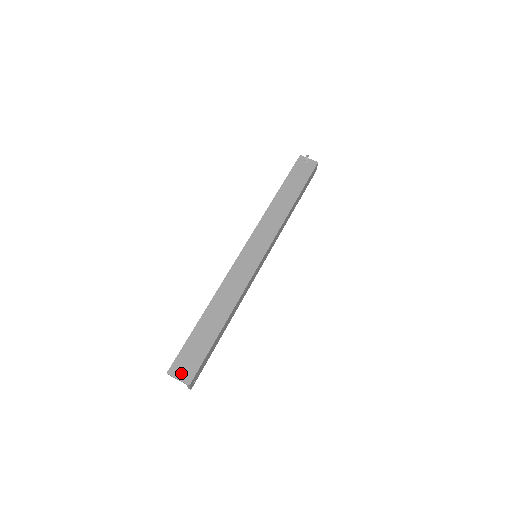
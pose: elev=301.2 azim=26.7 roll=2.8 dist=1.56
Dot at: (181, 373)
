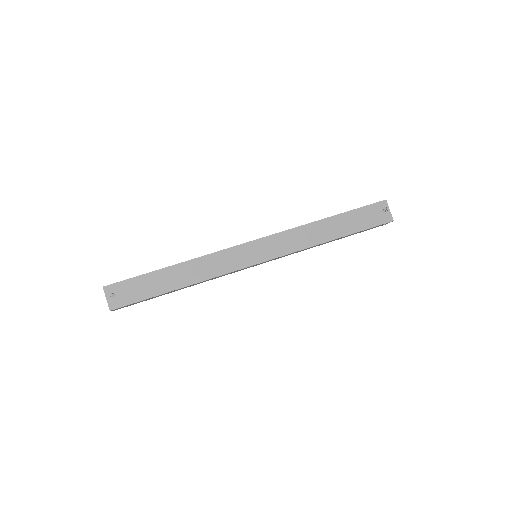
Dot at: (112, 296)
